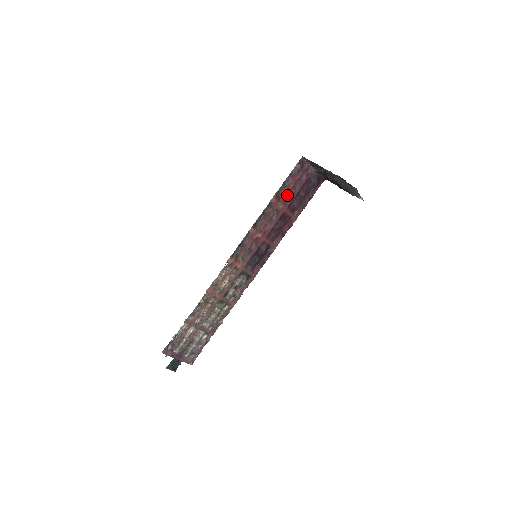
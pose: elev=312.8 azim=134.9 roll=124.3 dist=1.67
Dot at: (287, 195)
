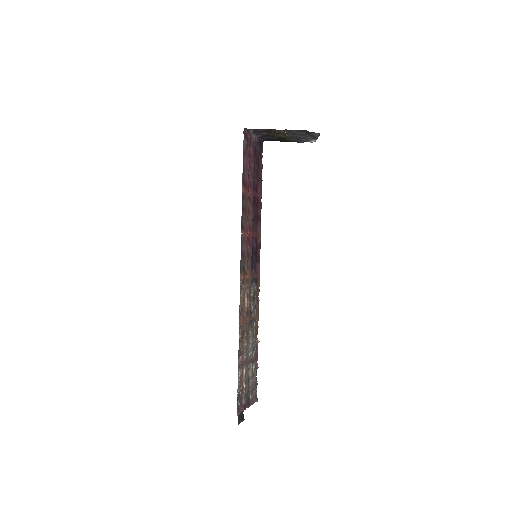
Dot at: (248, 177)
